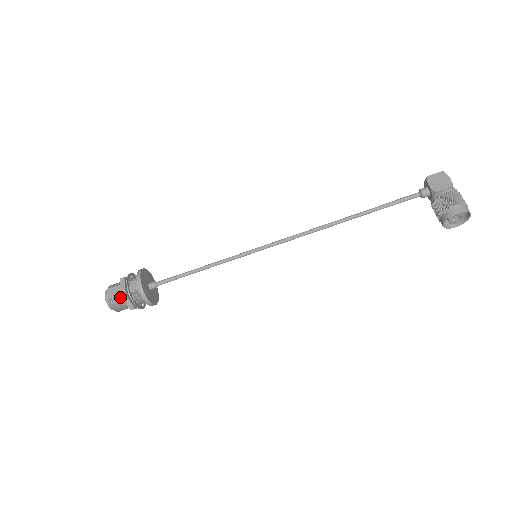
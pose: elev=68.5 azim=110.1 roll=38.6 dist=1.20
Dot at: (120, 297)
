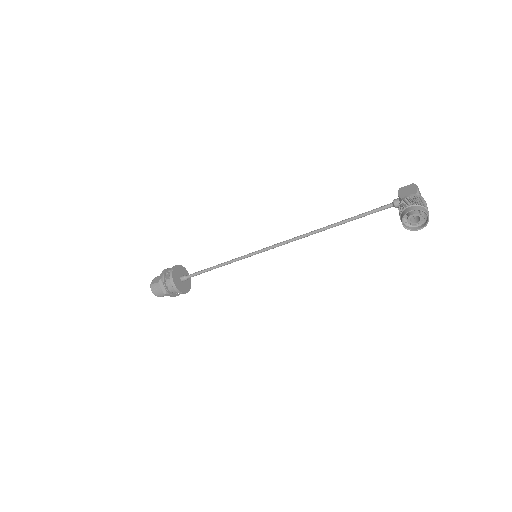
Dot at: (159, 283)
